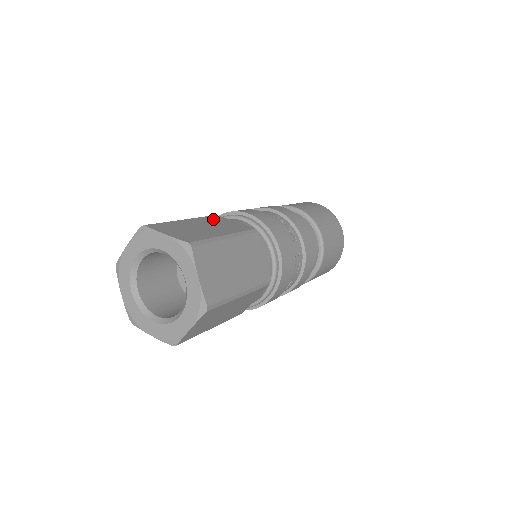
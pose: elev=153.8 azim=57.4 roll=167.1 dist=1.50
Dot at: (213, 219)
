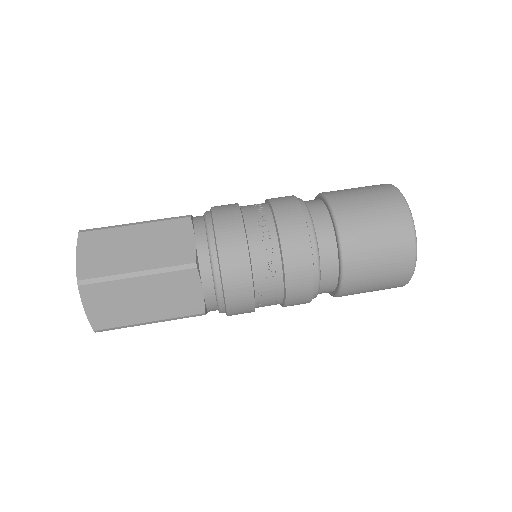
Dot at: (171, 229)
